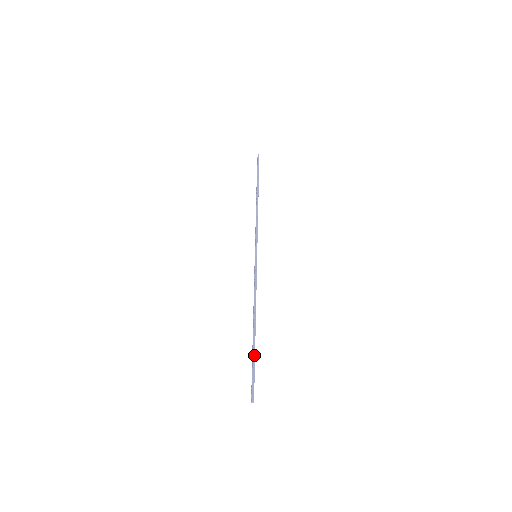
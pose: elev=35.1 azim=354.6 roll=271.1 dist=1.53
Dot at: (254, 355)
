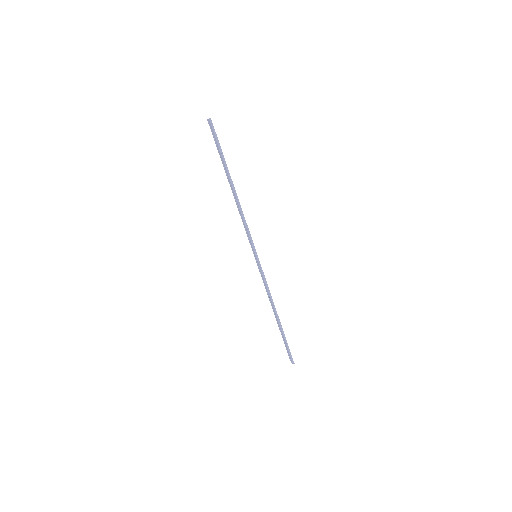
Dot at: (285, 338)
